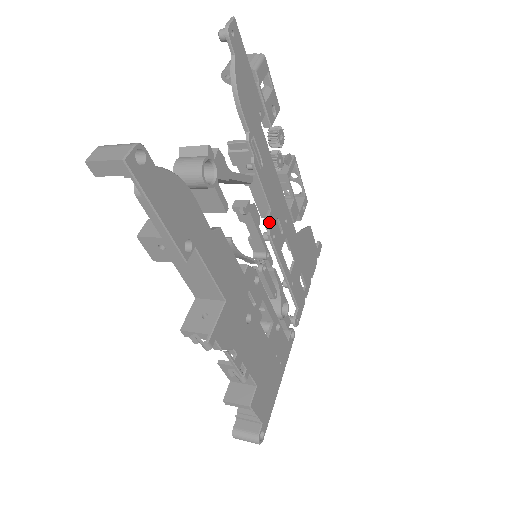
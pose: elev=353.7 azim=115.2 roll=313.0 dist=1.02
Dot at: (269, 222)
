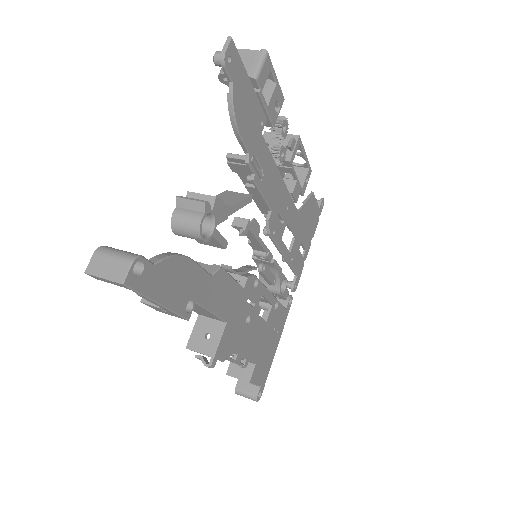
Dot at: (269, 223)
